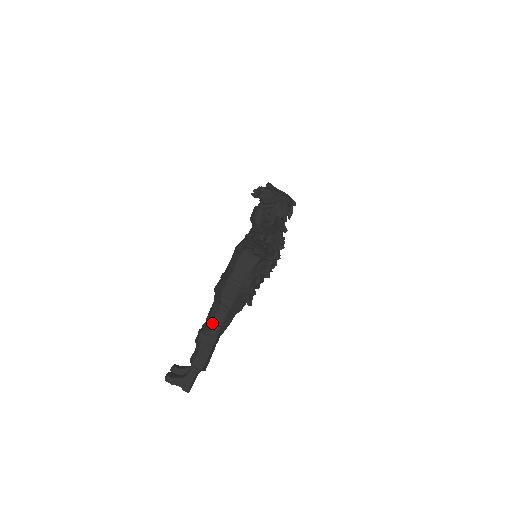
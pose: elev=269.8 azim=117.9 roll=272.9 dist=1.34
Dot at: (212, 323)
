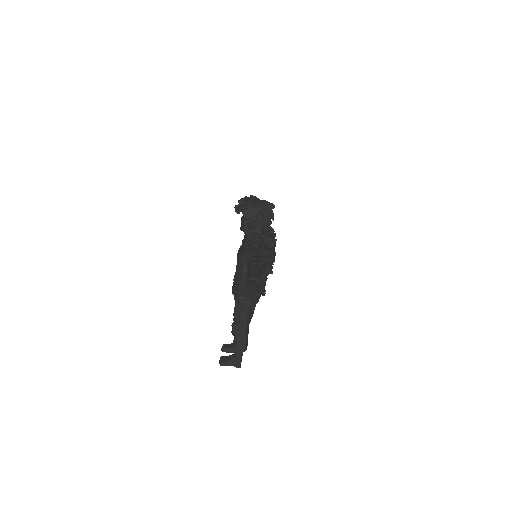
Dot at: (239, 319)
